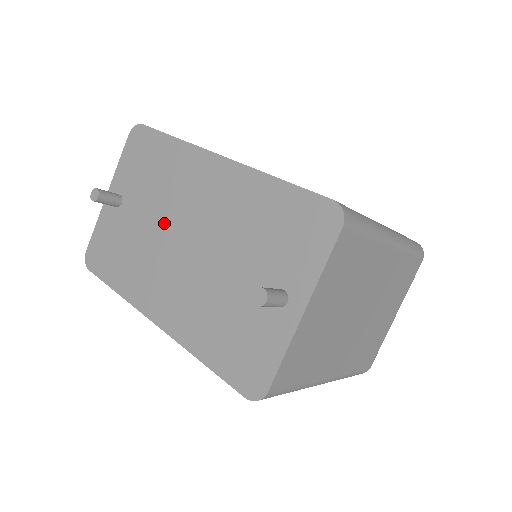
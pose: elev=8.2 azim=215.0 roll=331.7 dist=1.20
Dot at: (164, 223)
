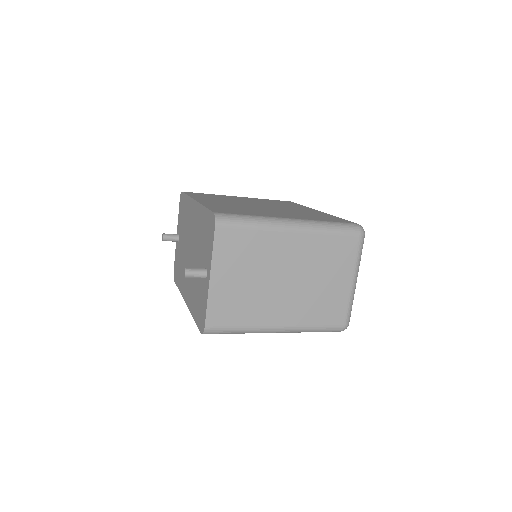
Dot at: (186, 245)
